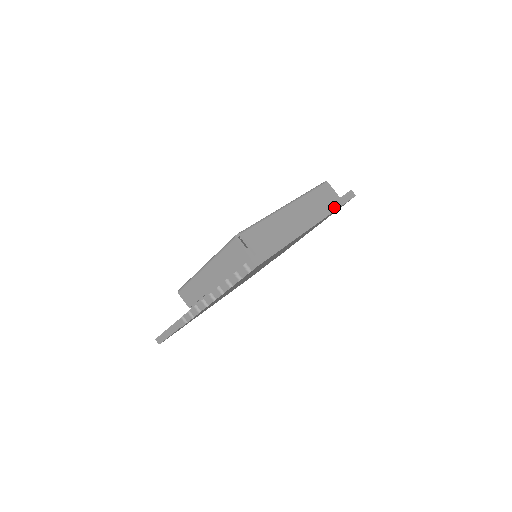
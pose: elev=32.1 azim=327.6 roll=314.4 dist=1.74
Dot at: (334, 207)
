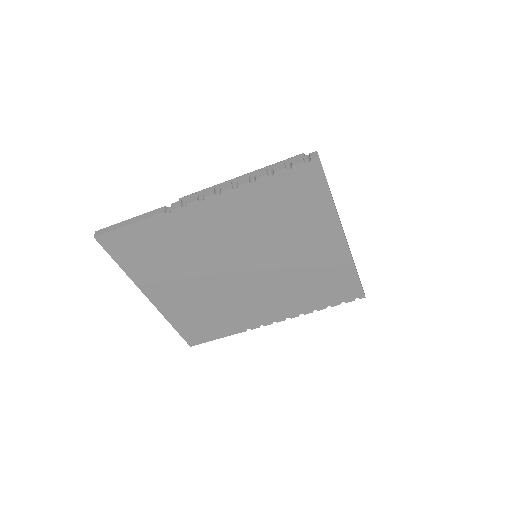
Dot at: occluded
